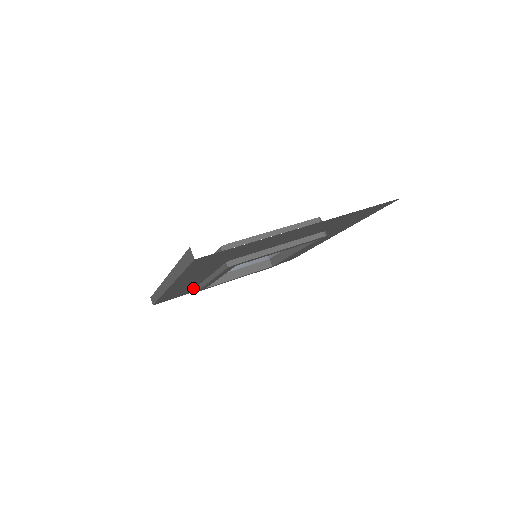
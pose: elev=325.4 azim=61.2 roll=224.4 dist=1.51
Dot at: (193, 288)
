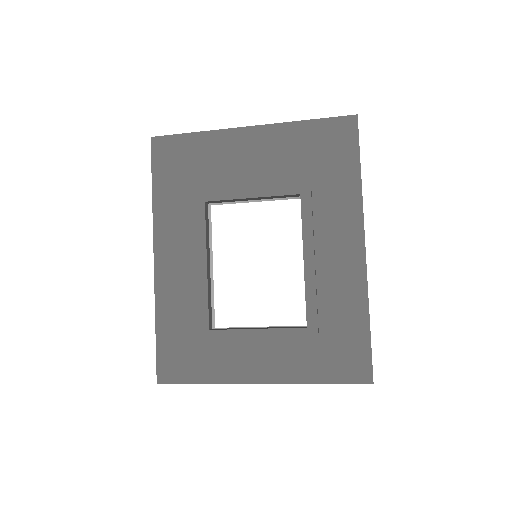
Dot at: (199, 337)
